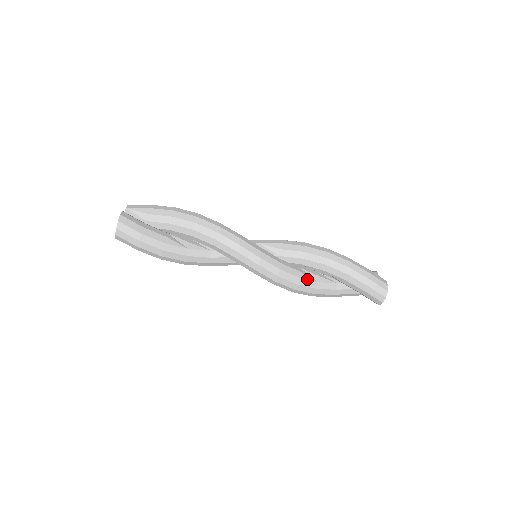
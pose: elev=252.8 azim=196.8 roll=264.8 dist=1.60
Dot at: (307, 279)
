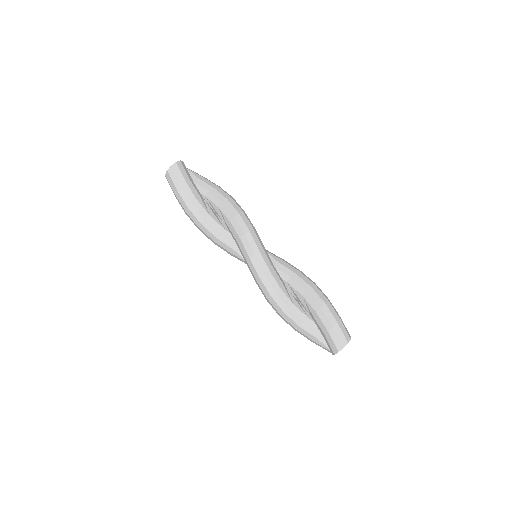
Dot at: (285, 294)
